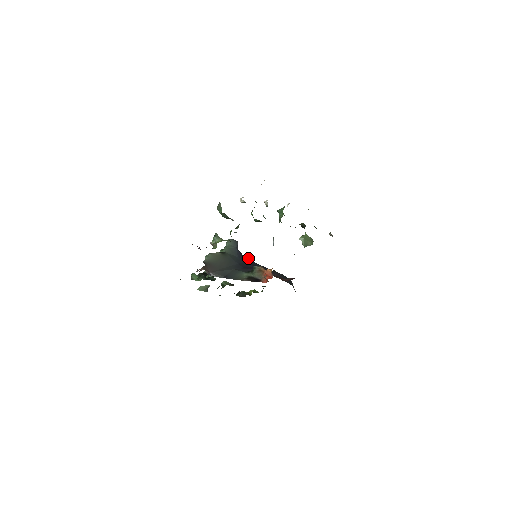
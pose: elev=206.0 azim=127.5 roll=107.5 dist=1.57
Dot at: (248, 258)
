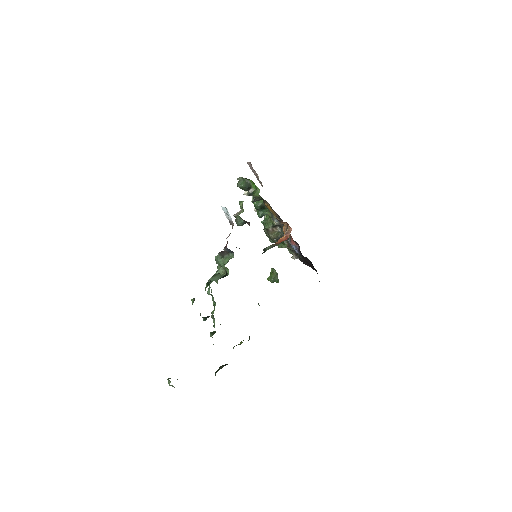
Dot at: occluded
